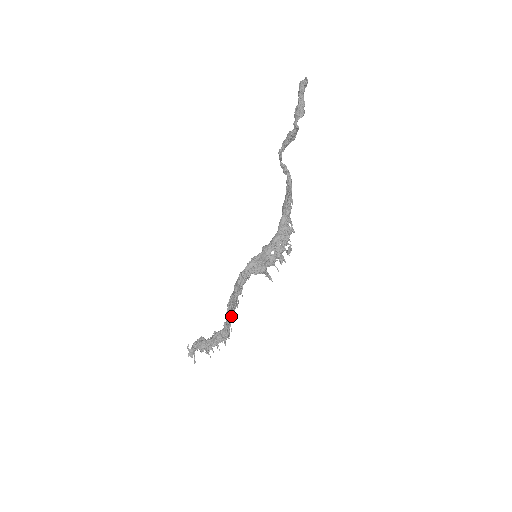
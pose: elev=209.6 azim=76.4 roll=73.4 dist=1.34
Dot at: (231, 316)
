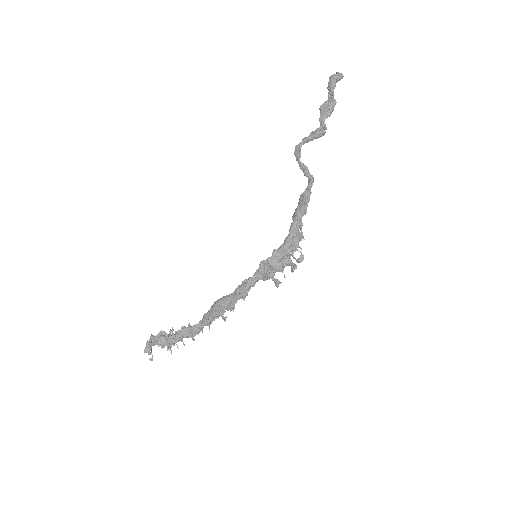
Dot at: (218, 316)
